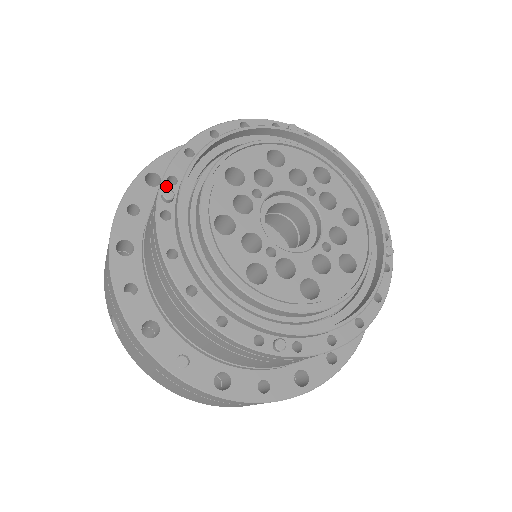
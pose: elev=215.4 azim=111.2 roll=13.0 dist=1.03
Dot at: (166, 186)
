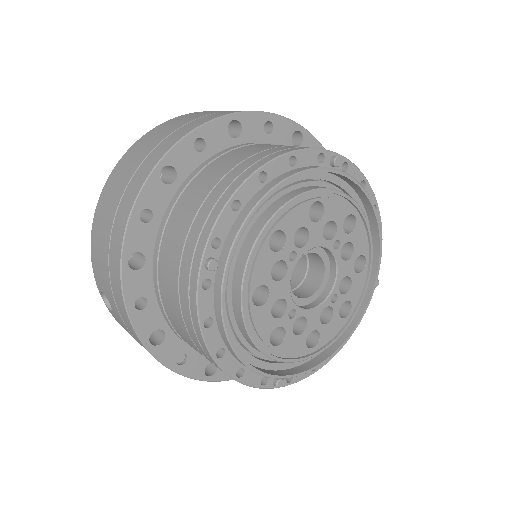
Dot at: (210, 251)
